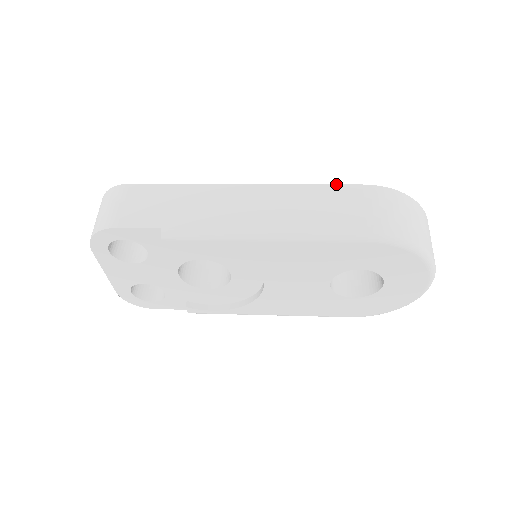
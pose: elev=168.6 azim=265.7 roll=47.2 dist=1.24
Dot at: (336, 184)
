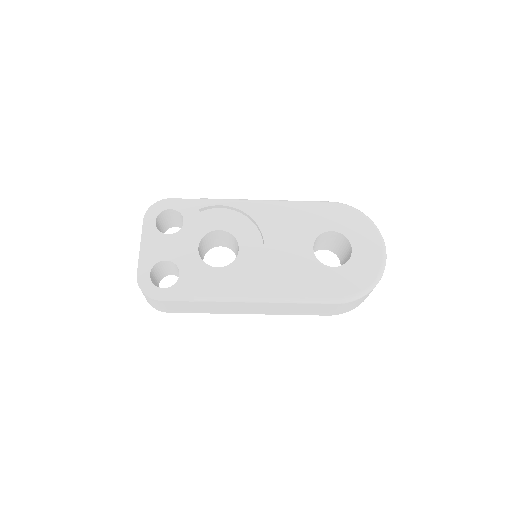
Dot at: occluded
